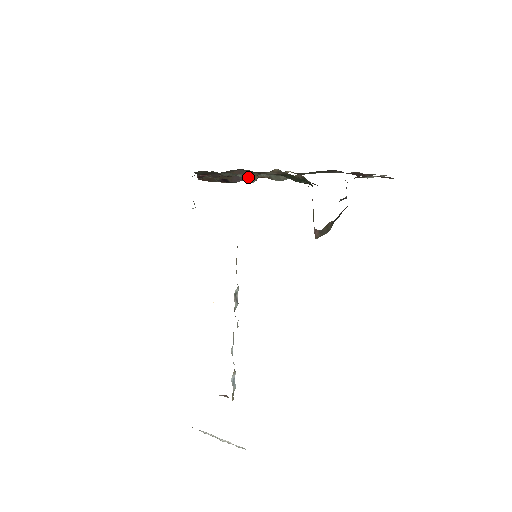
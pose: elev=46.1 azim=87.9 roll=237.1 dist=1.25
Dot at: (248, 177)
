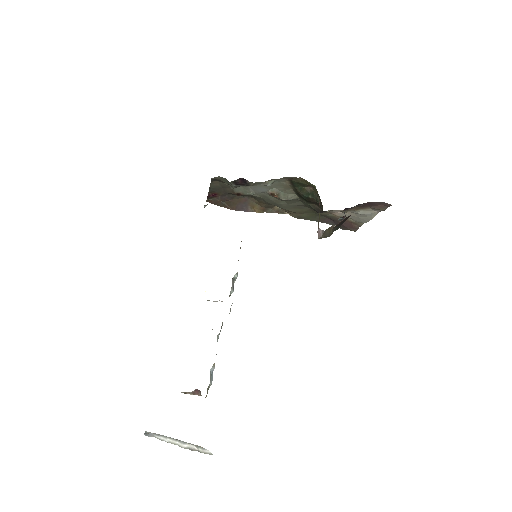
Dot at: (251, 208)
